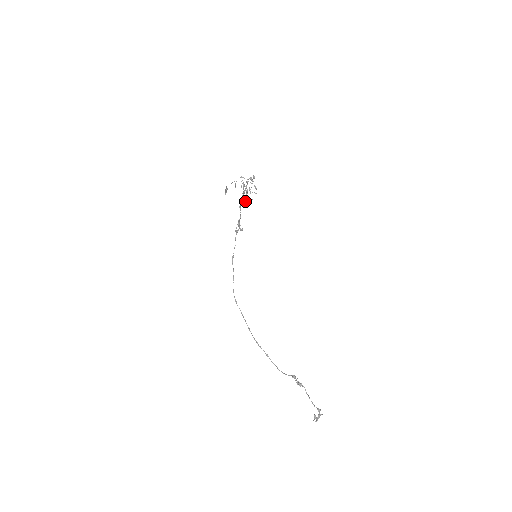
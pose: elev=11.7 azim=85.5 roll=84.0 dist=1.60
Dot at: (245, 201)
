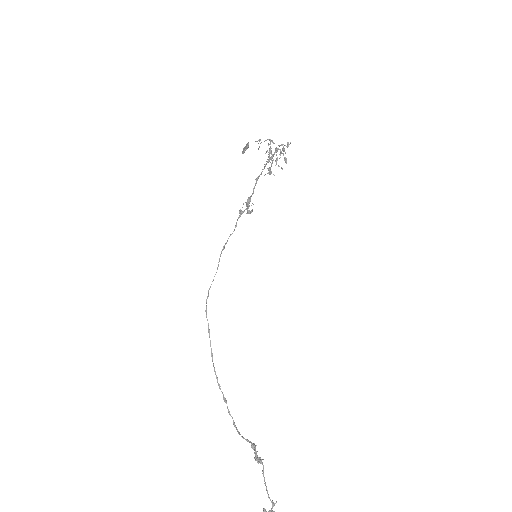
Dot at: occluded
